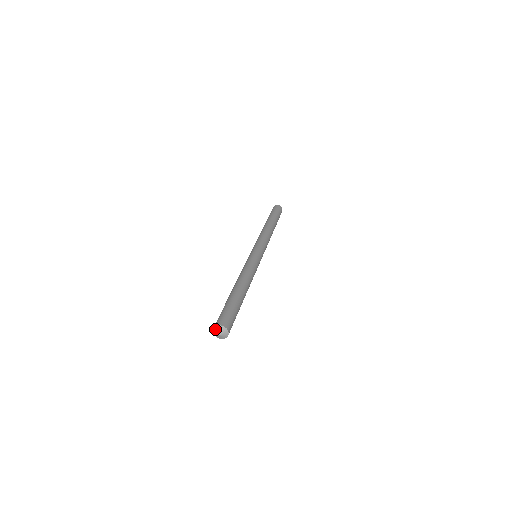
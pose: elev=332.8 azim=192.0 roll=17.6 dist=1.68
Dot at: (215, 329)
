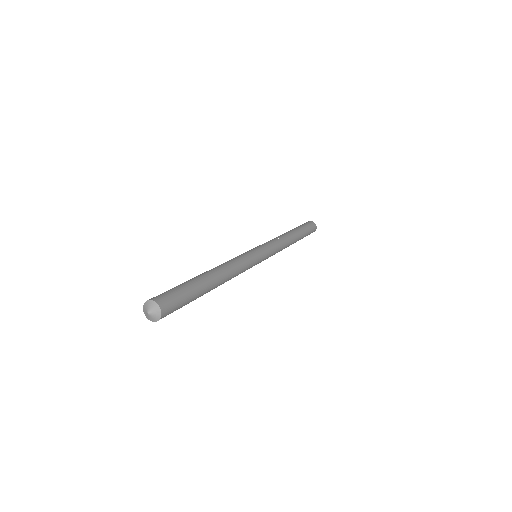
Dot at: (149, 303)
